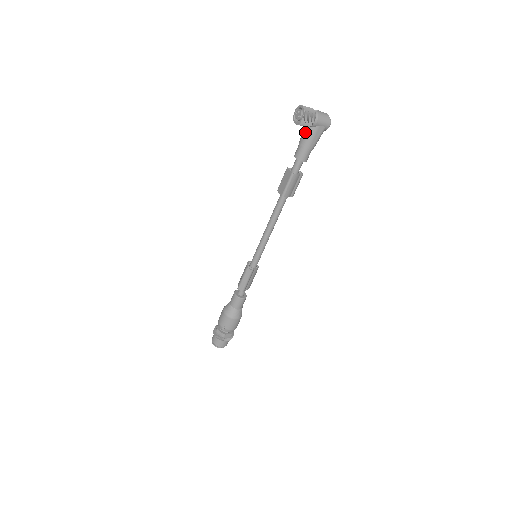
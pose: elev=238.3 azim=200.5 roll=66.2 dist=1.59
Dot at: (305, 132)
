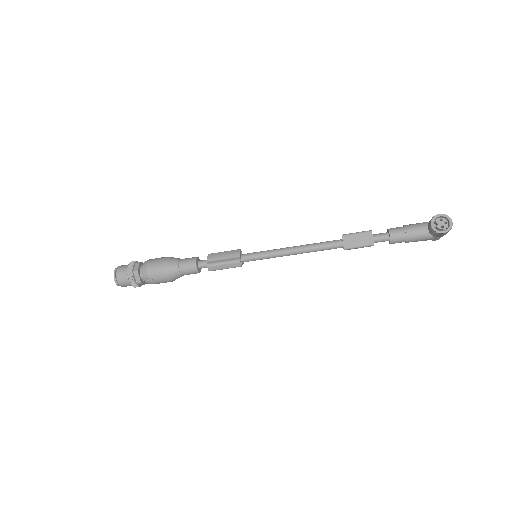
Dot at: (422, 230)
